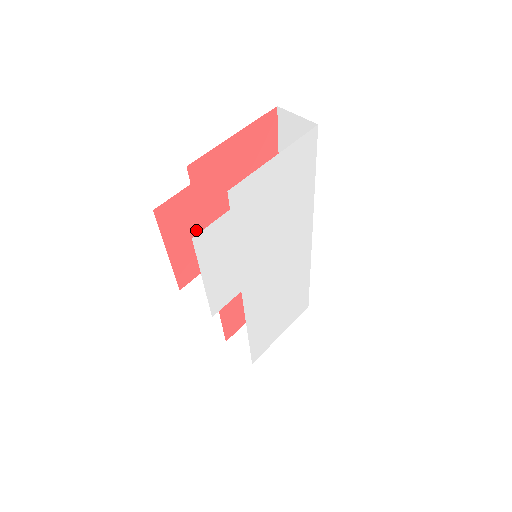
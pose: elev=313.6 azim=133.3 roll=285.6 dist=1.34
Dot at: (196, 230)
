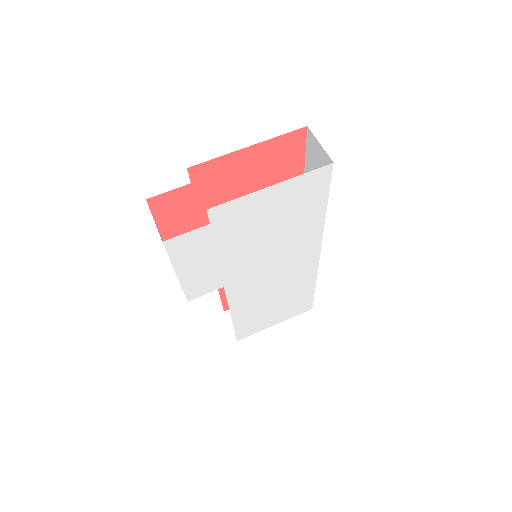
Dot at: (195, 221)
